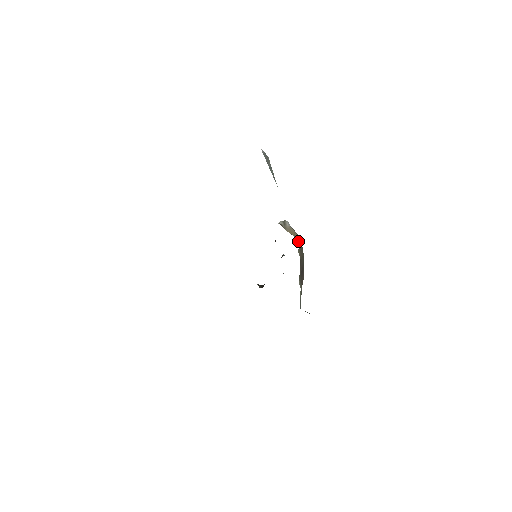
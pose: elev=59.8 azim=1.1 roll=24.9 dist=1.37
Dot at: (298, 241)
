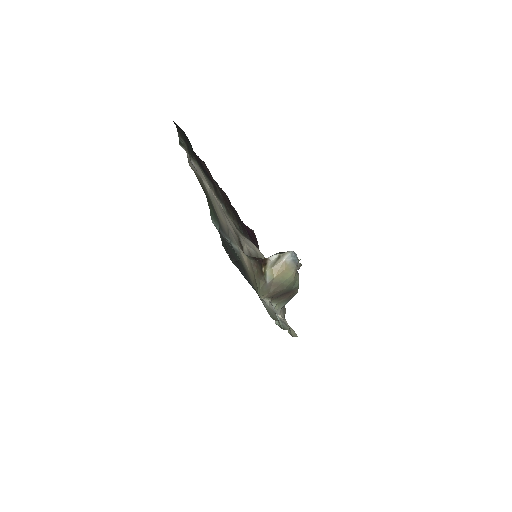
Dot at: (281, 280)
